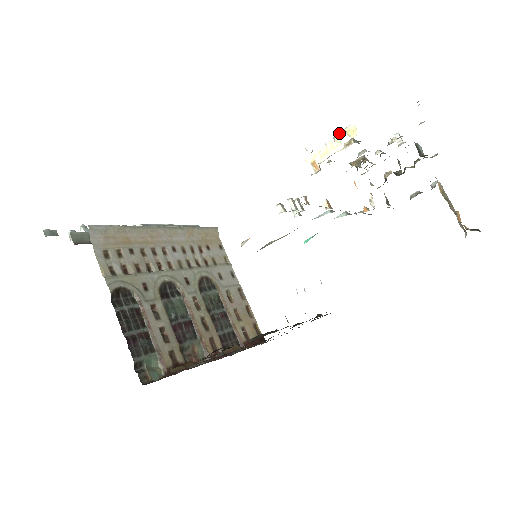
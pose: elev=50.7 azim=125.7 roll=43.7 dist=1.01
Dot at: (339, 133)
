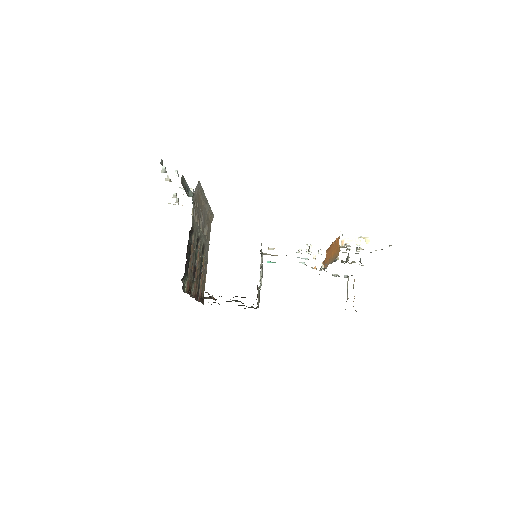
Dot at: (362, 237)
